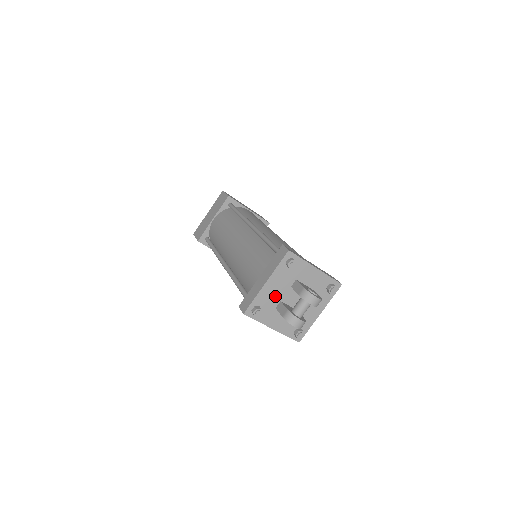
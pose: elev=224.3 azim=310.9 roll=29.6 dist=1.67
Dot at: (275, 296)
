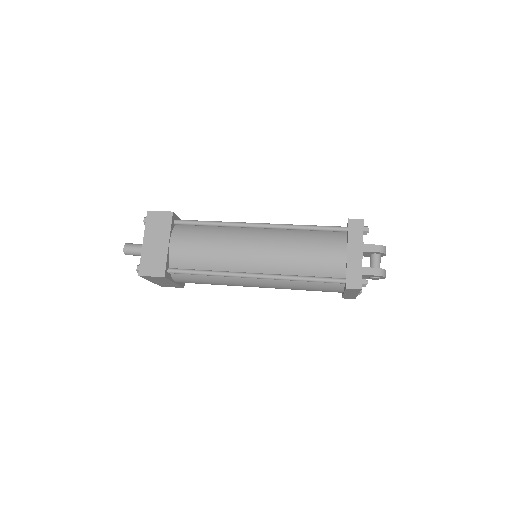
Dot at: occluded
